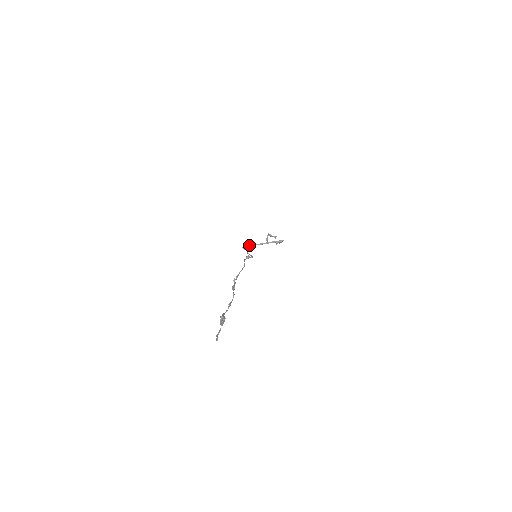
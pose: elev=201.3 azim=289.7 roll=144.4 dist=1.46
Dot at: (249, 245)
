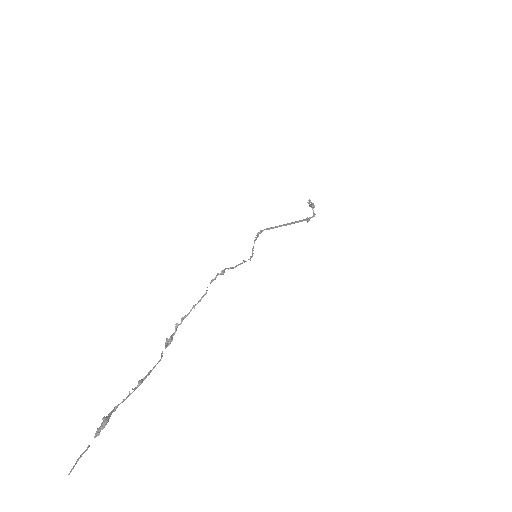
Dot at: (271, 227)
